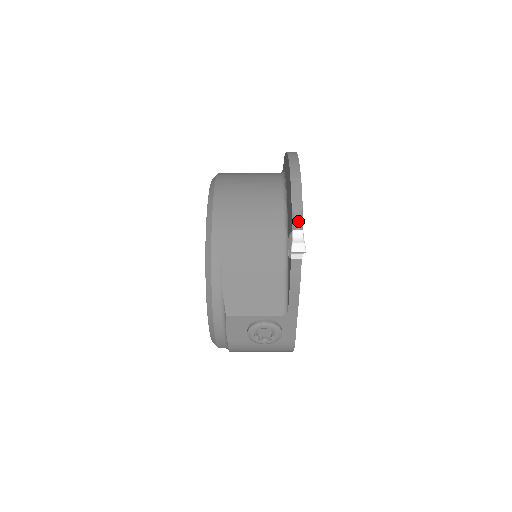
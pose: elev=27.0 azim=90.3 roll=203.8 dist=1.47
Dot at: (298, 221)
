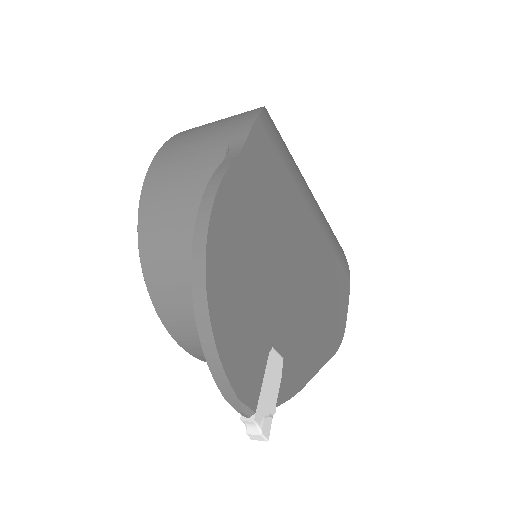
Dot at: (241, 413)
